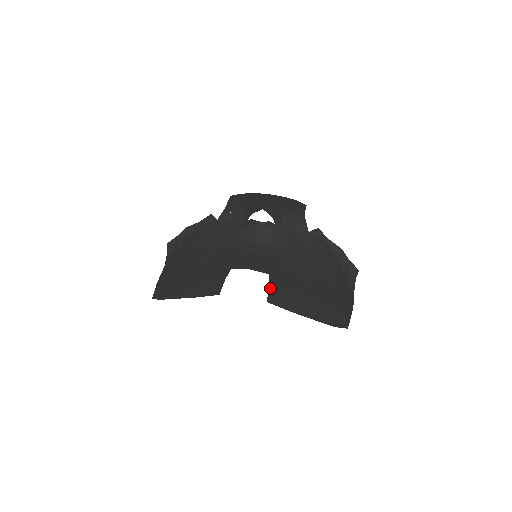
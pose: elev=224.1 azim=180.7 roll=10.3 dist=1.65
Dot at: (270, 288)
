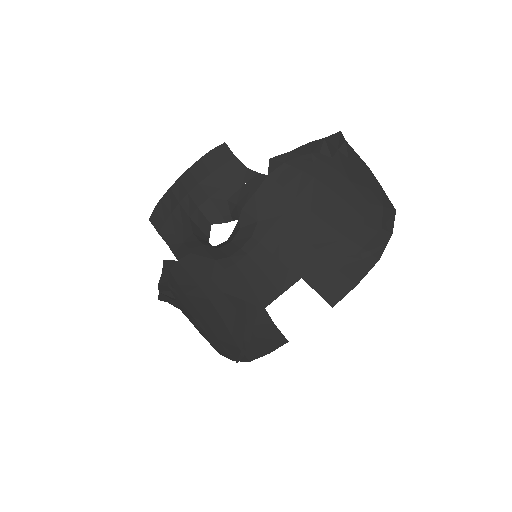
Dot at: (318, 291)
